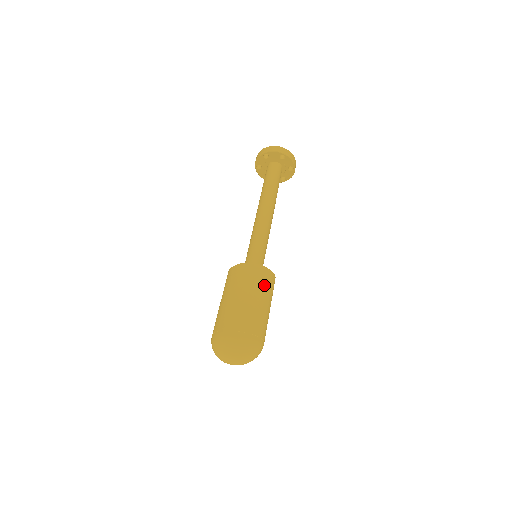
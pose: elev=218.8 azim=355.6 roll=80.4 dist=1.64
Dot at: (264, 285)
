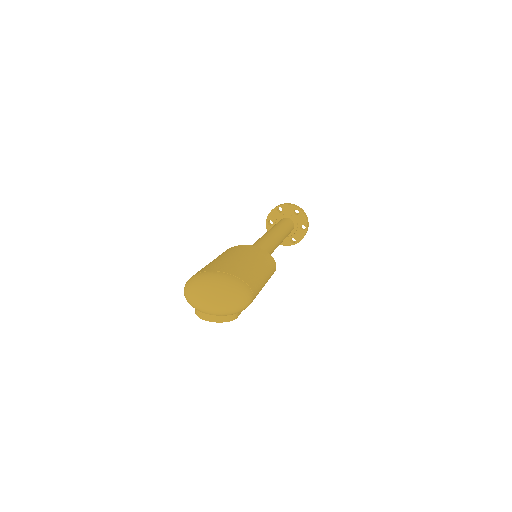
Dot at: (263, 260)
